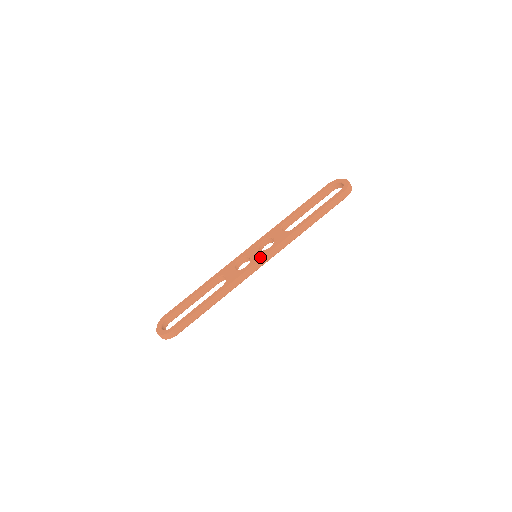
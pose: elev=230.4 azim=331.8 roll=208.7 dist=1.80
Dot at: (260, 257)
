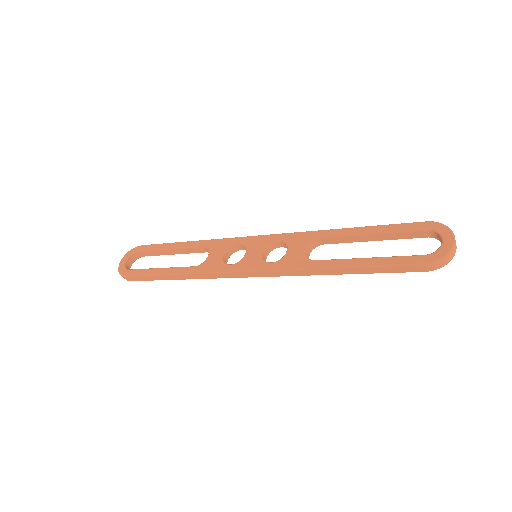
Dot at: (250, 267)
